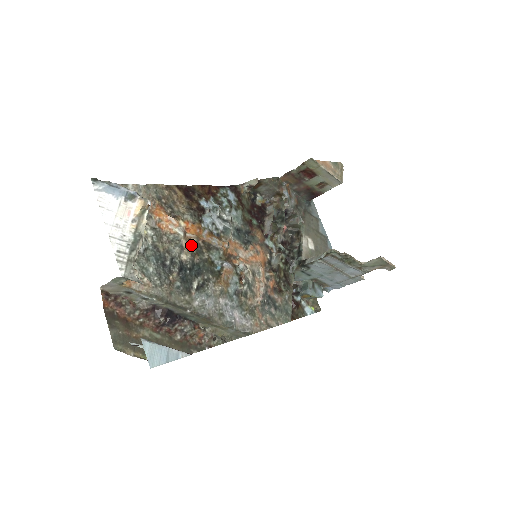
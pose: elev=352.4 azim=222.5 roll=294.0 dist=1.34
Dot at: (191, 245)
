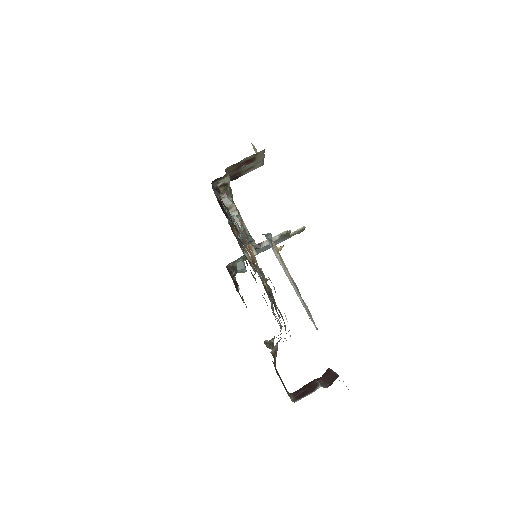
Dot at: occluded
